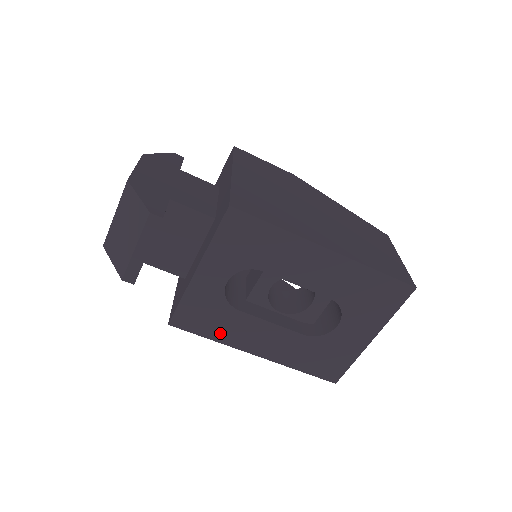
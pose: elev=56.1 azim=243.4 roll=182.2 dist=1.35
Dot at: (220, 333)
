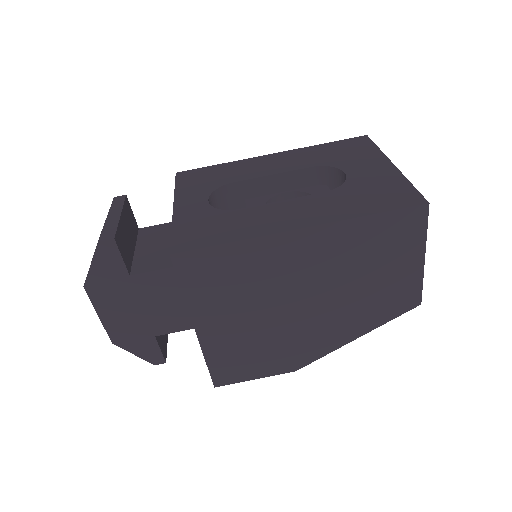
Dot at: (236, 233)
